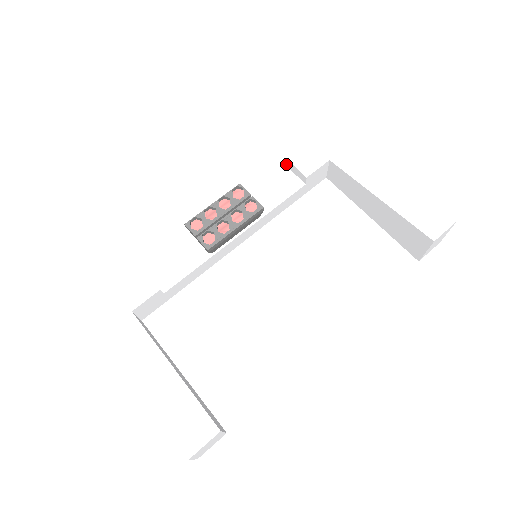
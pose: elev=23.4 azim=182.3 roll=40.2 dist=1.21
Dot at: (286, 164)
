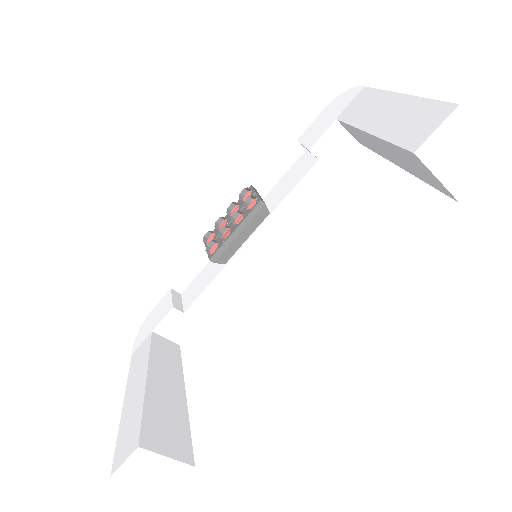
Dot at: (304, 147)
